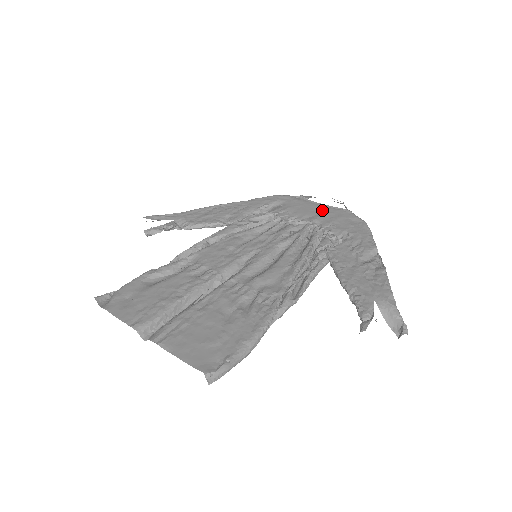
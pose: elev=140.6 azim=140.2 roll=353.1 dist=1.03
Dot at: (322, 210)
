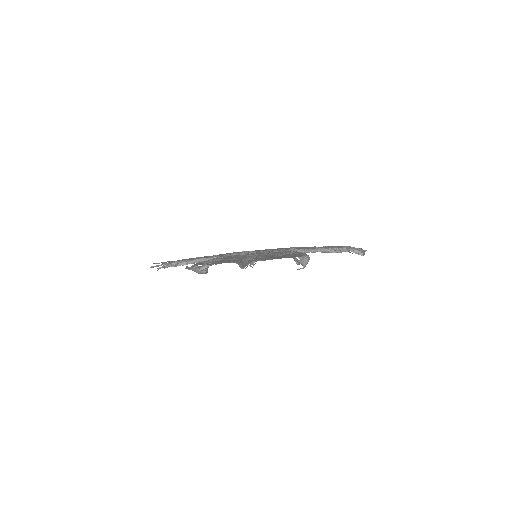
Dot at: occluded
